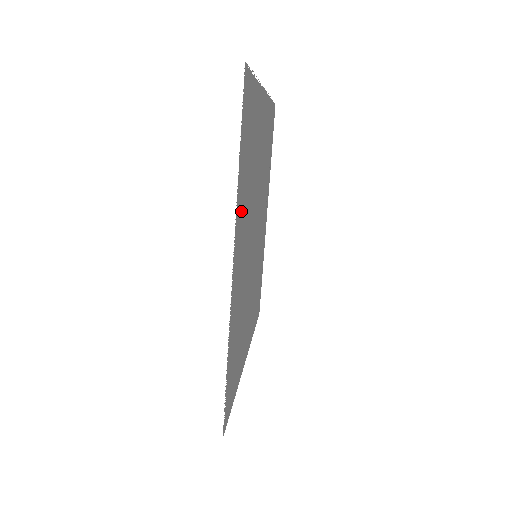
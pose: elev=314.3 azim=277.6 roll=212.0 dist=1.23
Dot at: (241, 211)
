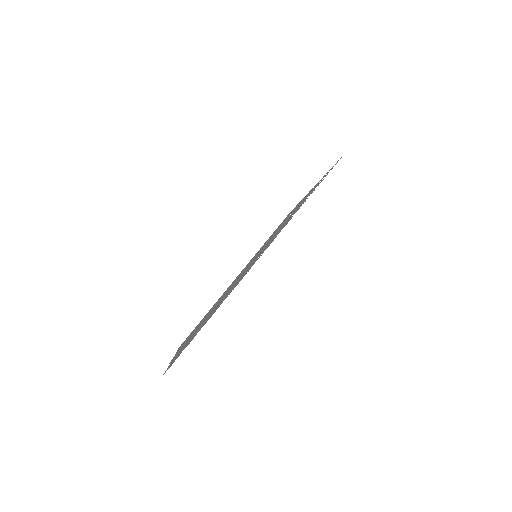
Dot at: occluded
